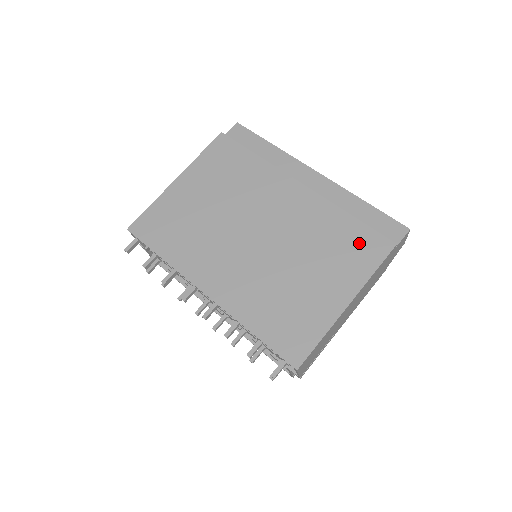
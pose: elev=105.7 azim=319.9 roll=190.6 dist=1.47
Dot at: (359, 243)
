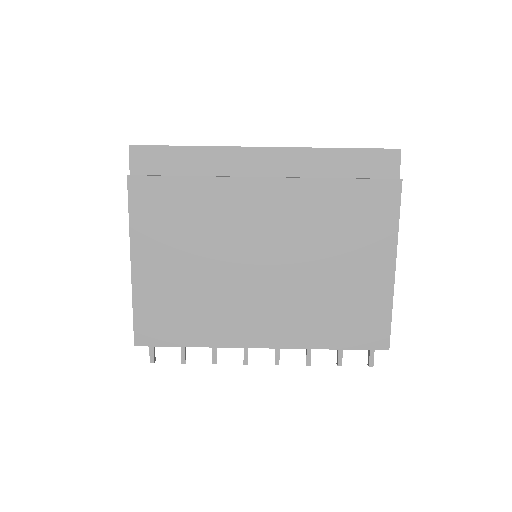
Dot at: (366, 203)
